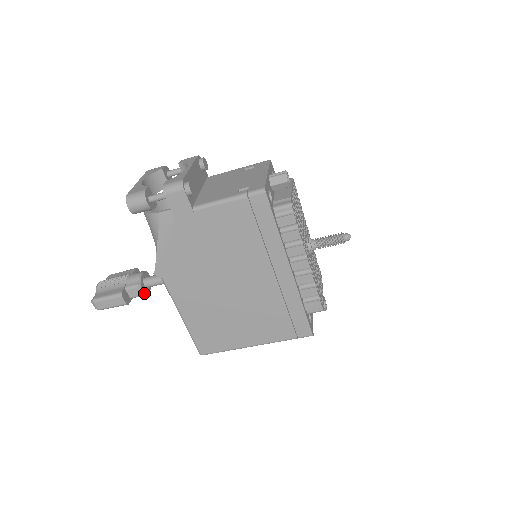
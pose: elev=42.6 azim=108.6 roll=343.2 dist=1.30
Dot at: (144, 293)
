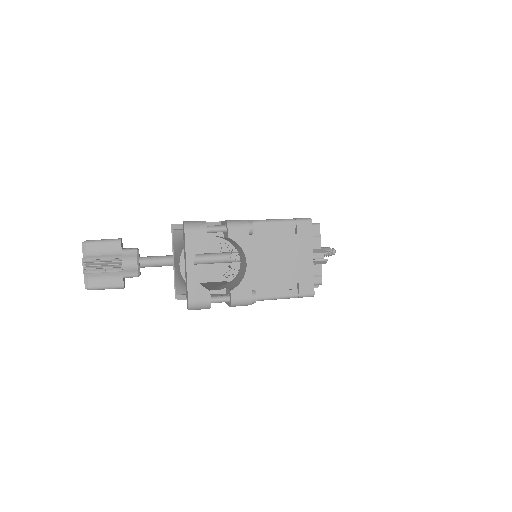
Dot at: (140, 274)
